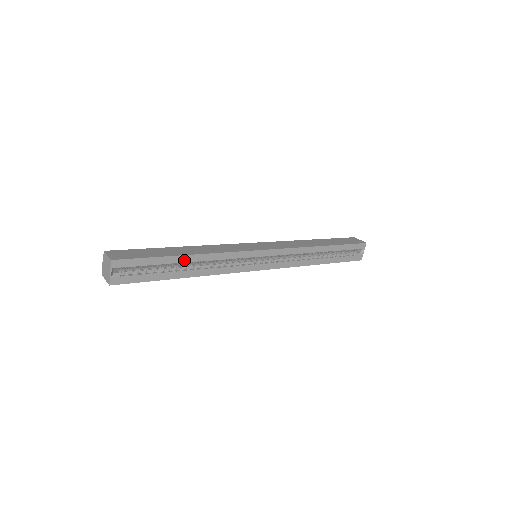
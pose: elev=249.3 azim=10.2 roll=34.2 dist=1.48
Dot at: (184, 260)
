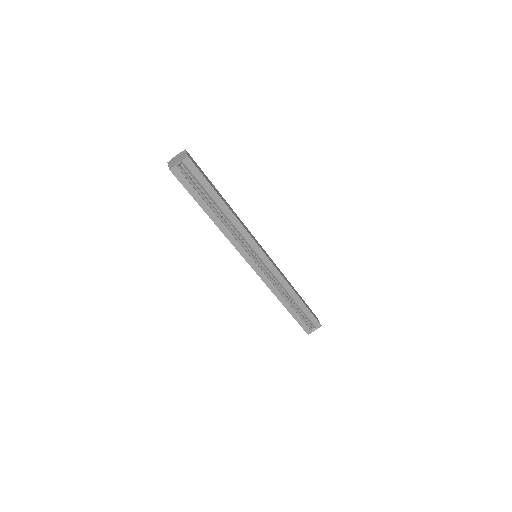
Dot at: (221, 206)
